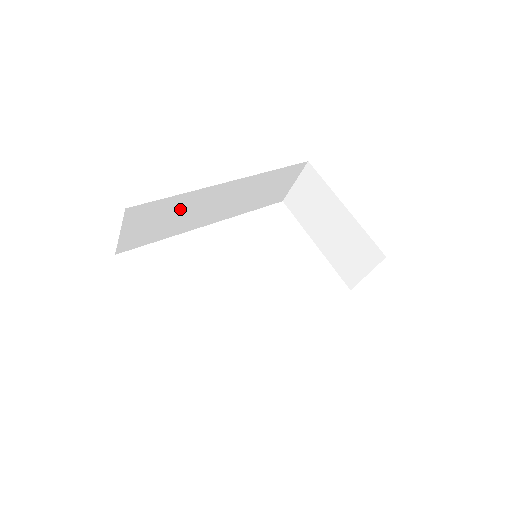
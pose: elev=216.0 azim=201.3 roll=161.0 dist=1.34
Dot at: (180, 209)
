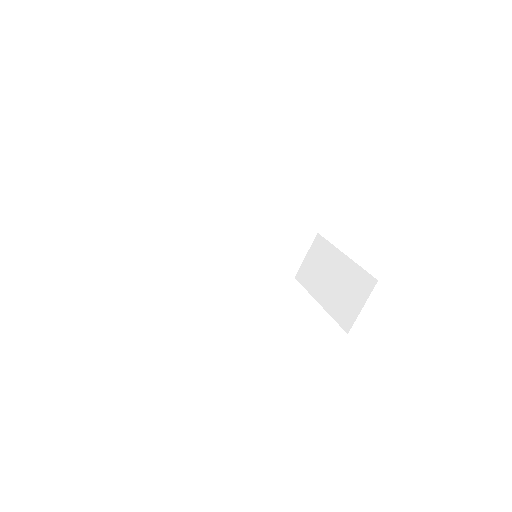
Dot at: (203, 213)
